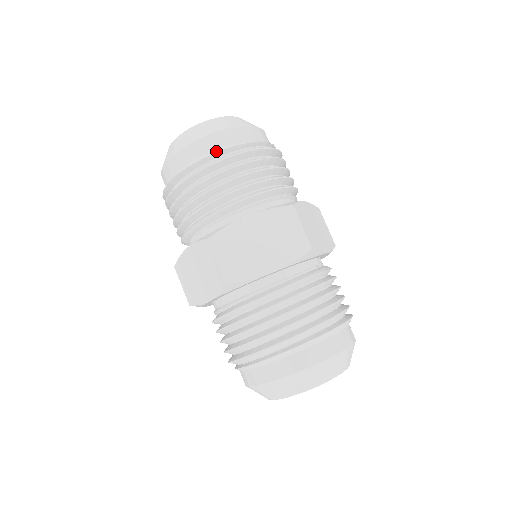
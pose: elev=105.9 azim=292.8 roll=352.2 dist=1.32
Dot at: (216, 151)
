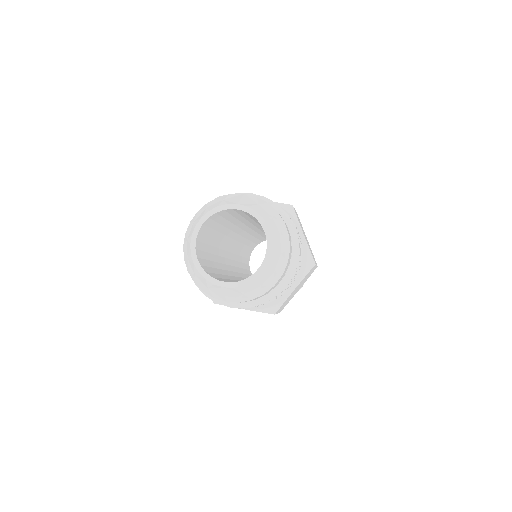
Dot at: occluded
